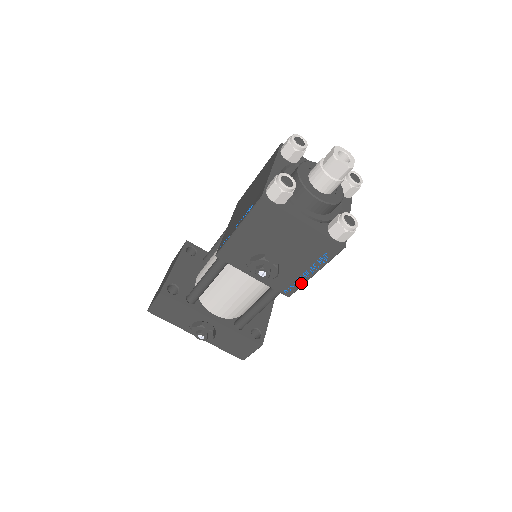
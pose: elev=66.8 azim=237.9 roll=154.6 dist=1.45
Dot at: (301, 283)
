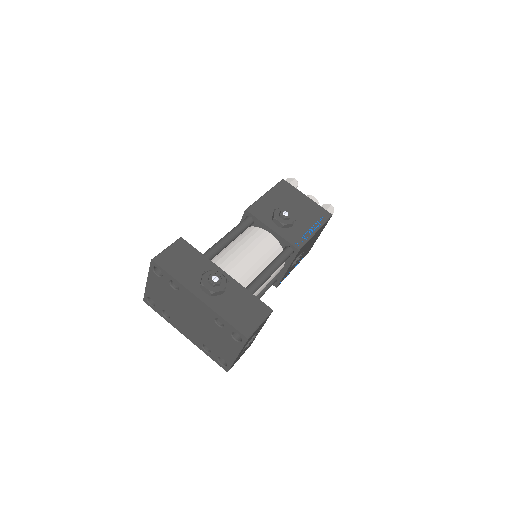
Dot at: (308, 238)
